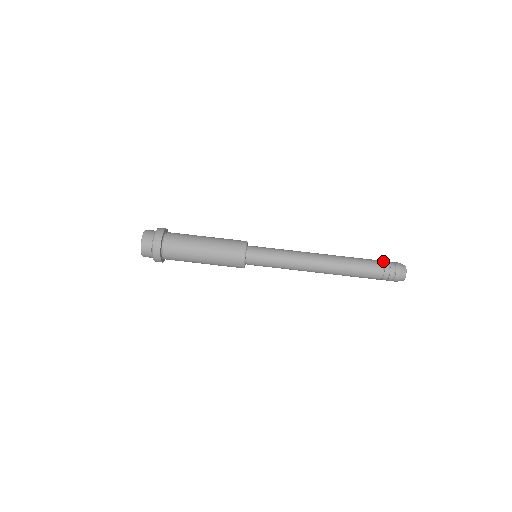
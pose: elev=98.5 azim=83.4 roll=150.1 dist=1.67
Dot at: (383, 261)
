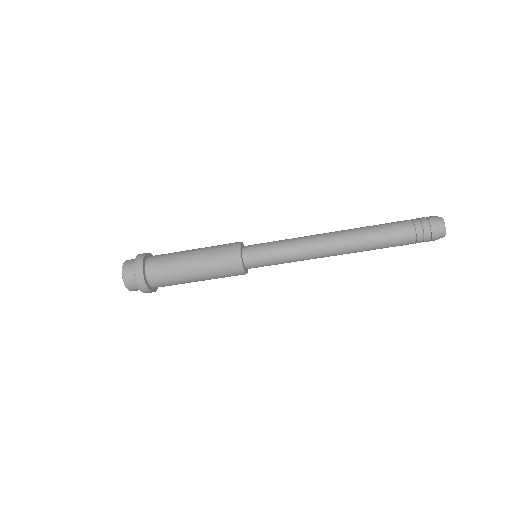
Dot at: (416, 235)
